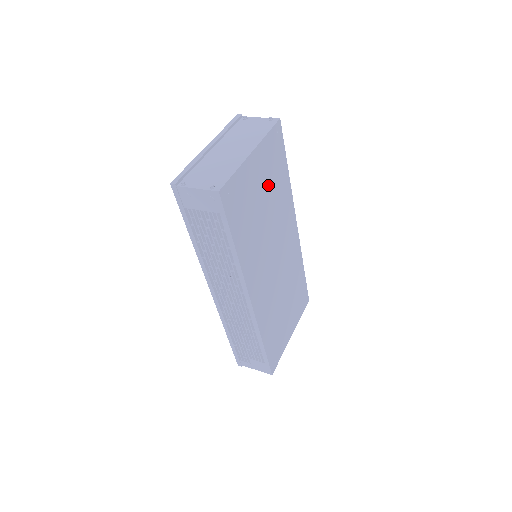
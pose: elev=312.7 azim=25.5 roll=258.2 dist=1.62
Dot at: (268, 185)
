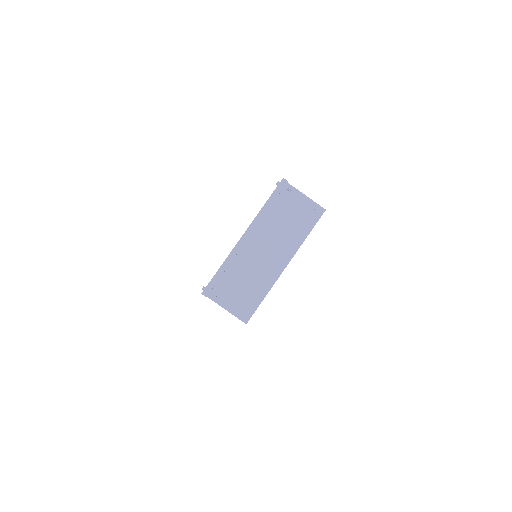
Dot at: occluded
